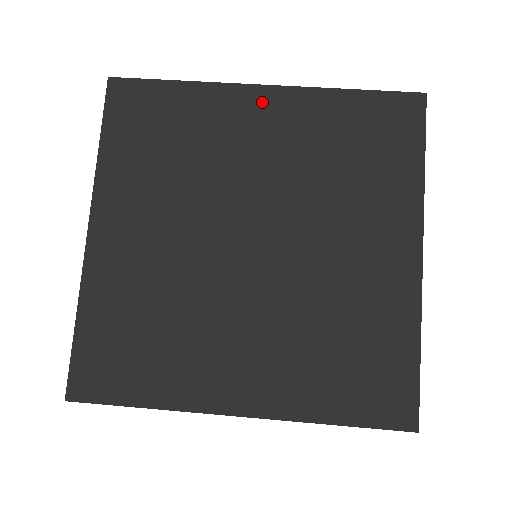
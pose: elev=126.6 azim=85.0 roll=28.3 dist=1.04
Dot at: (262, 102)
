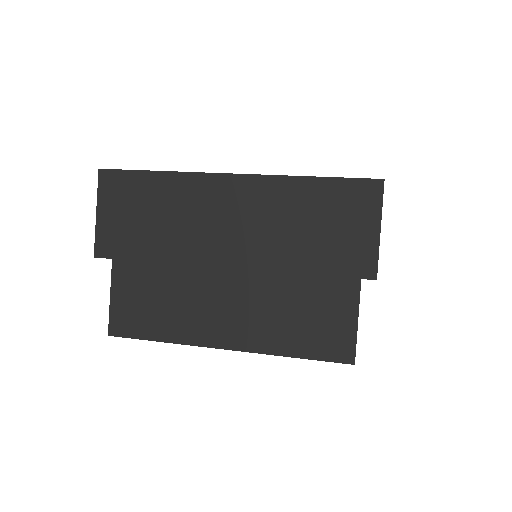
Dot at: occluded
